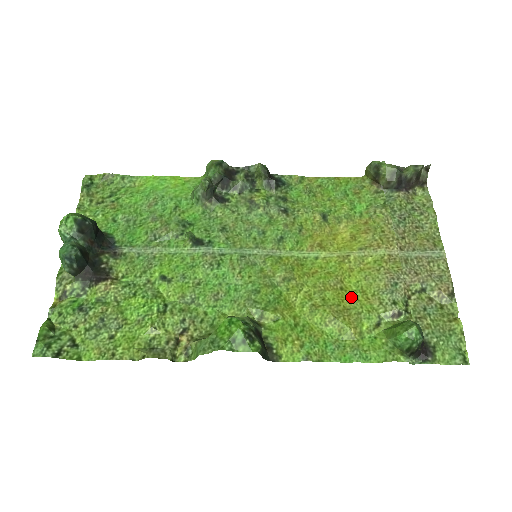
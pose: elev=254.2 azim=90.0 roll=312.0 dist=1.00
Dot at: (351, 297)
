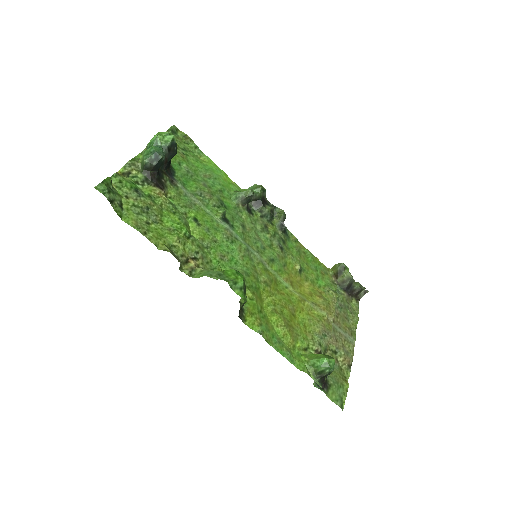
Dot at: (297, 323)
